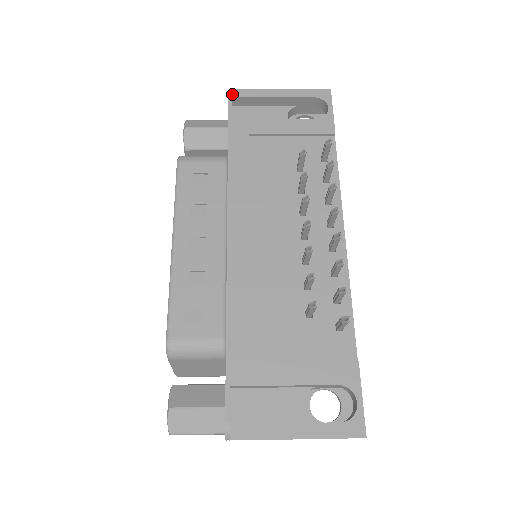
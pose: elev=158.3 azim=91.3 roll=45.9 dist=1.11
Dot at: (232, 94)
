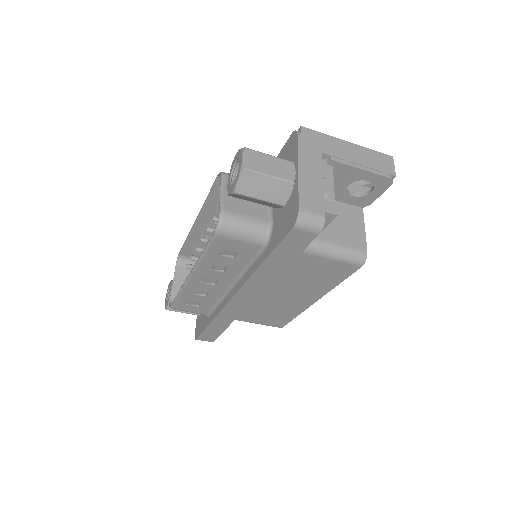
Dot at: occluded
